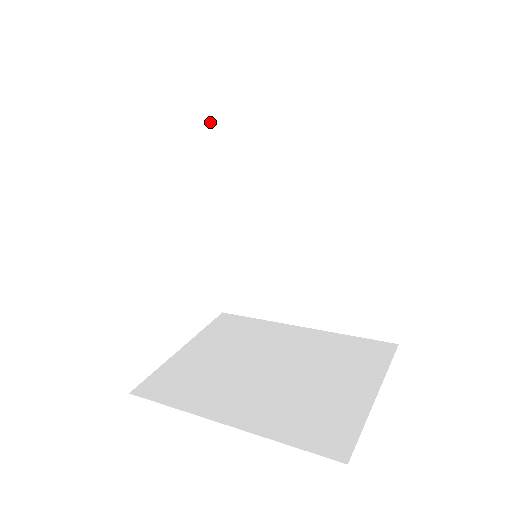
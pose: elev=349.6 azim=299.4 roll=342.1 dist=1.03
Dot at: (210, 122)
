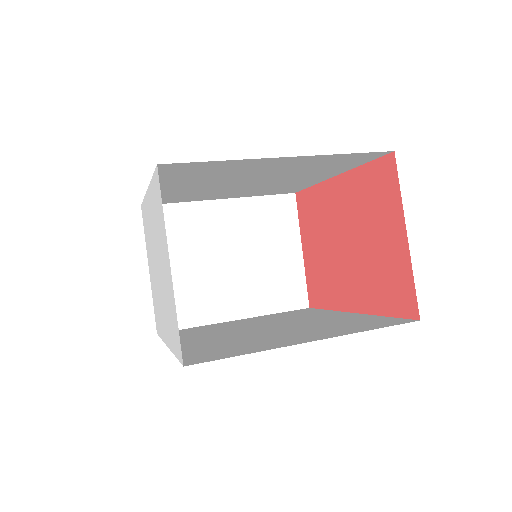
Dot at: (184, 165)
